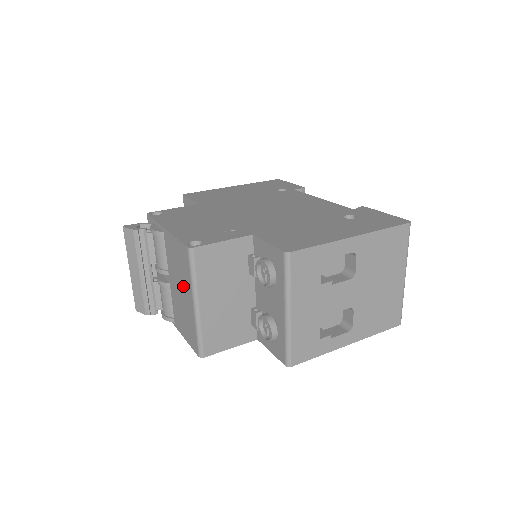
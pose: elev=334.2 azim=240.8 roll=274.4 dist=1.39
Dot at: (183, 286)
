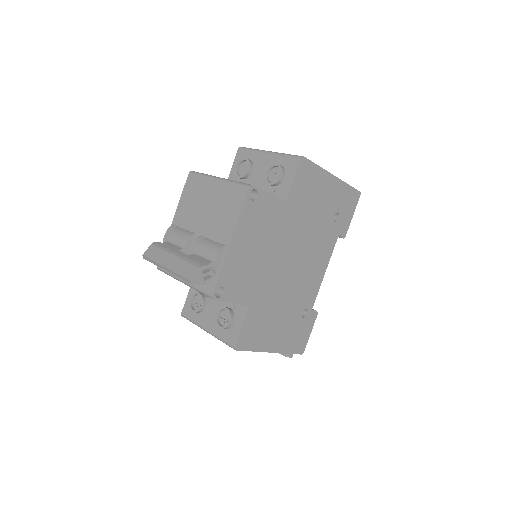
Dot at: (205, 197)
